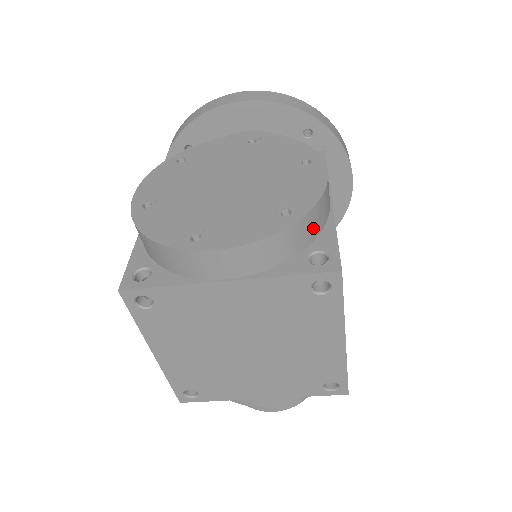
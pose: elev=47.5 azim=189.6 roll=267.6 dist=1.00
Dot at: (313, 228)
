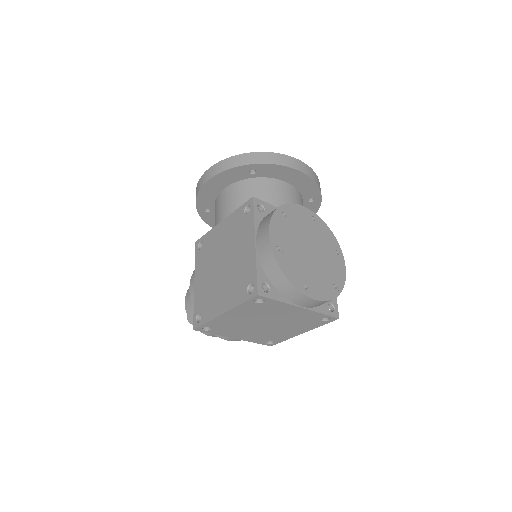
Dot at: occluded
